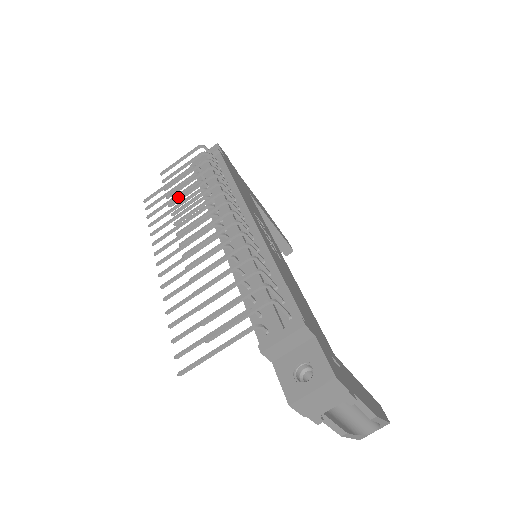
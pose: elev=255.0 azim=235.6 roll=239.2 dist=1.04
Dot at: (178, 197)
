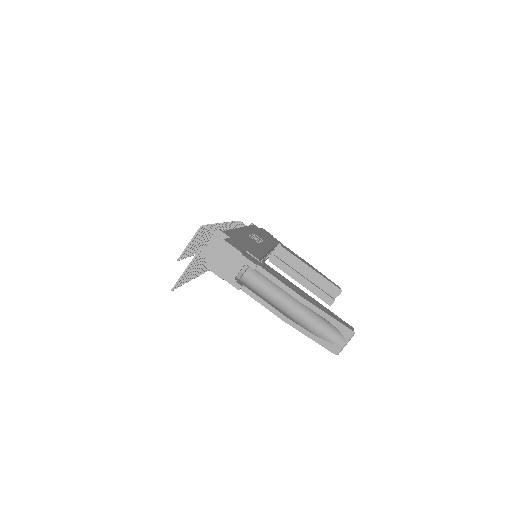
Dot at: occluded
